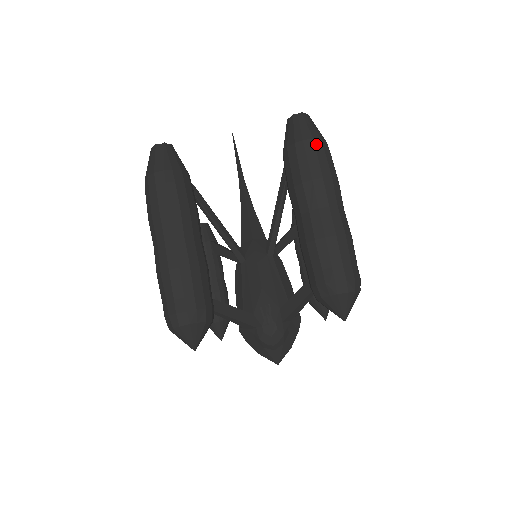
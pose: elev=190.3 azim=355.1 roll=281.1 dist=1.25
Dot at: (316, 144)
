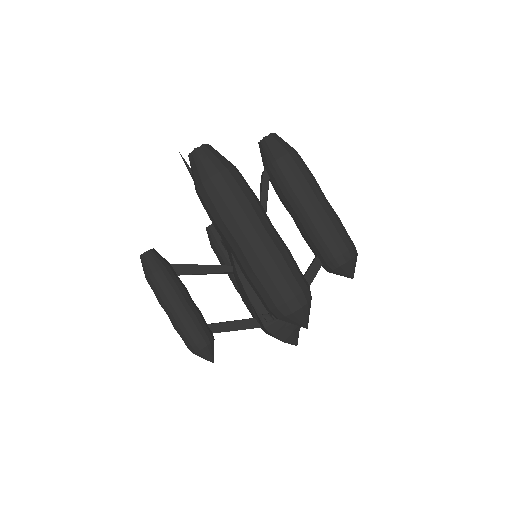
Dot at: (299, 155)
